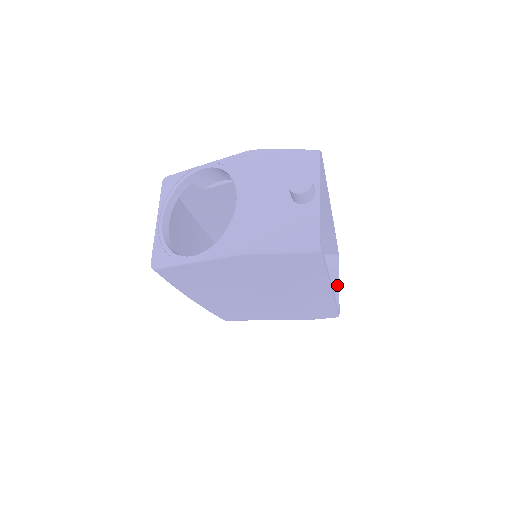
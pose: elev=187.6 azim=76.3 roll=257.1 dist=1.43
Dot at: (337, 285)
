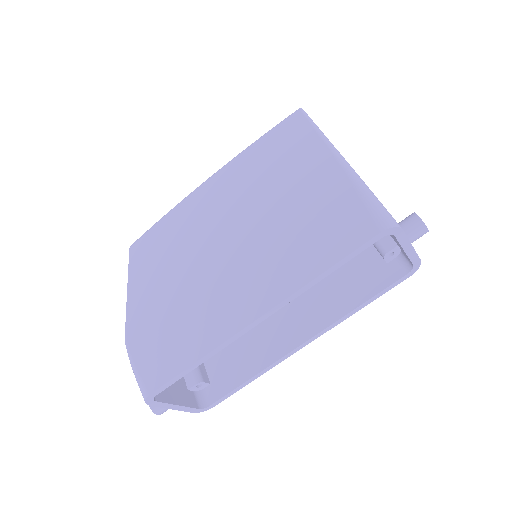
Dot at: occluded
